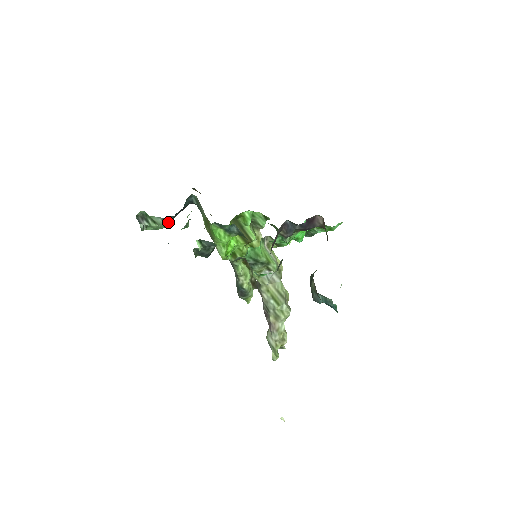
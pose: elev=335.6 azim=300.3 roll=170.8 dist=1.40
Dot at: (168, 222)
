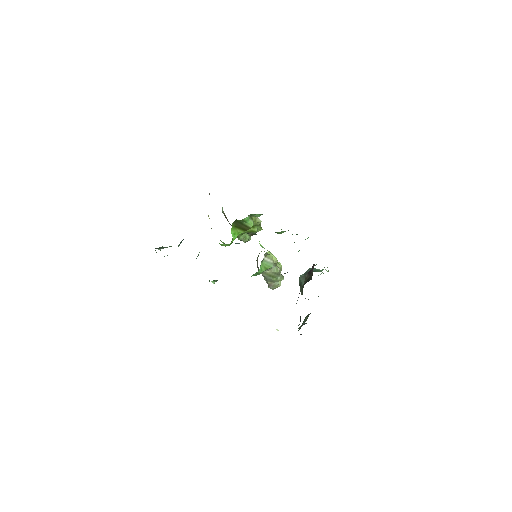
Dot at: occluded
